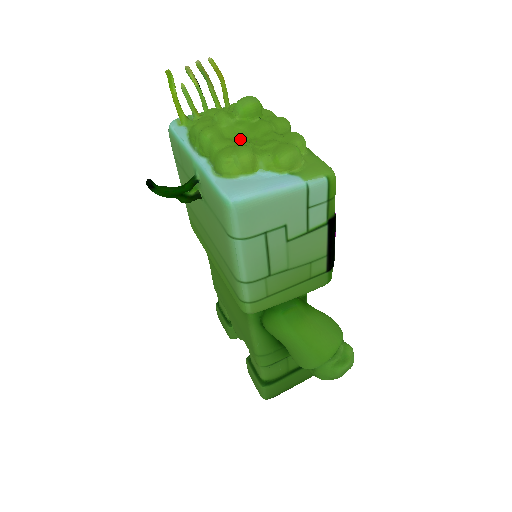
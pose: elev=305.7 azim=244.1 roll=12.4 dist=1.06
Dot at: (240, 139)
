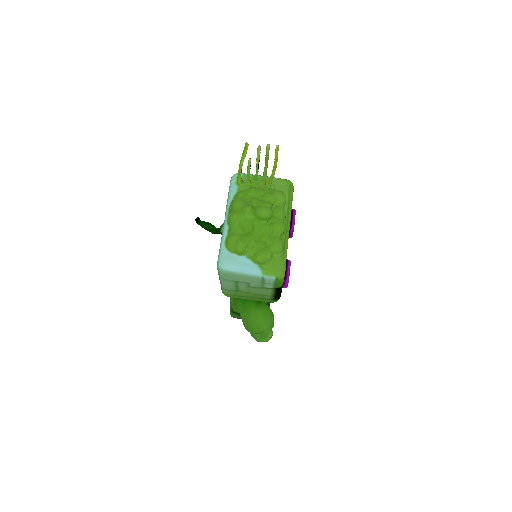
Dot at: (249, 229)
